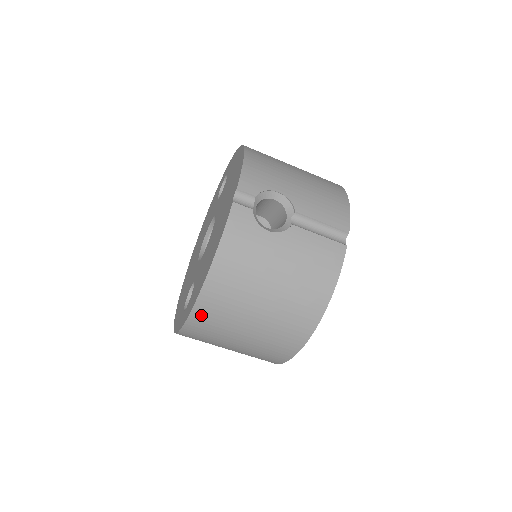
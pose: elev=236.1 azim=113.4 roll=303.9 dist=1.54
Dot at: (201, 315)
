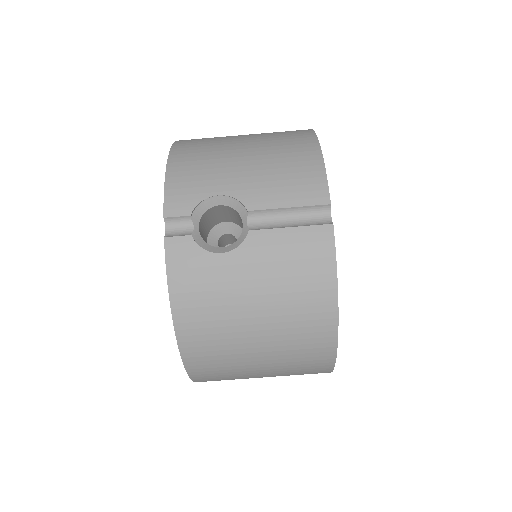
Dot at: (199, 369)
